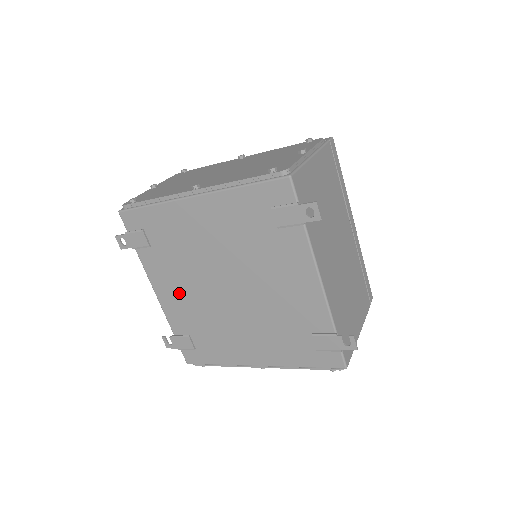
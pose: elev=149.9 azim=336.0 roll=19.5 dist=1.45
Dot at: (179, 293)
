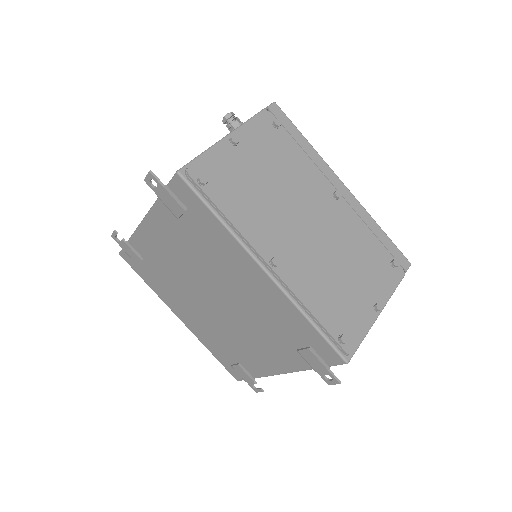
Dot at: (166, 249)
